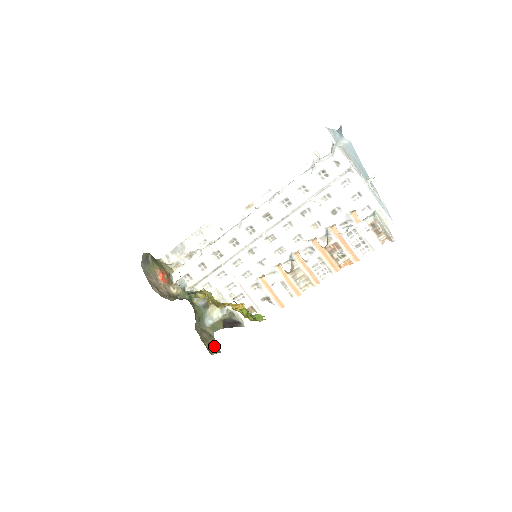
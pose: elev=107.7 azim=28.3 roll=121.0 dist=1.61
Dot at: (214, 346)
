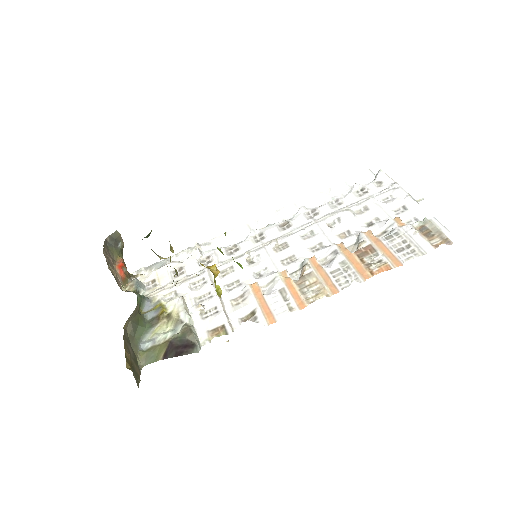
Dot at: (135, 370)
